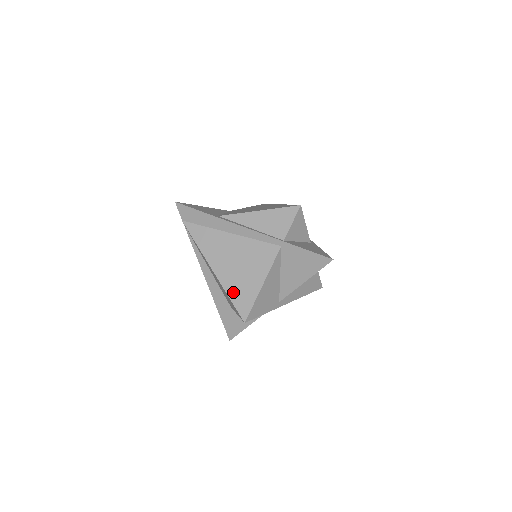
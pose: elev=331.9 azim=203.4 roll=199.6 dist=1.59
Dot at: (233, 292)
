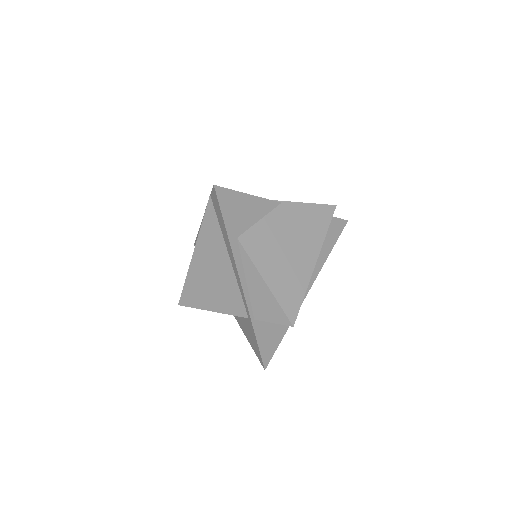
Dot at: (190, 285)
